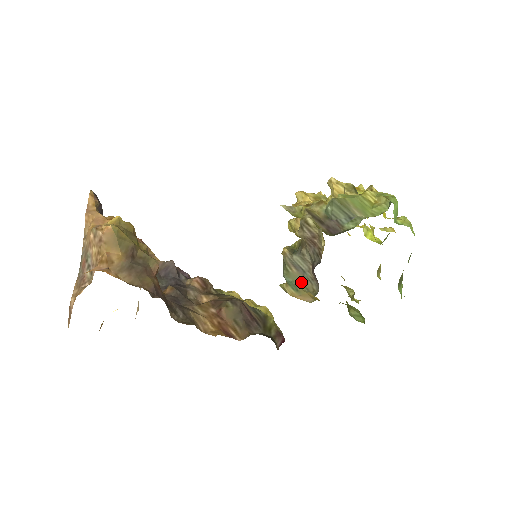
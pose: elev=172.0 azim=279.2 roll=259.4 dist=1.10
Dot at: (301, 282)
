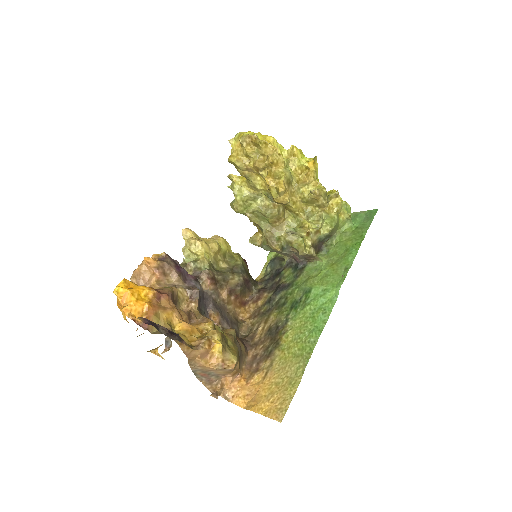
Dot at: (276, 252)
